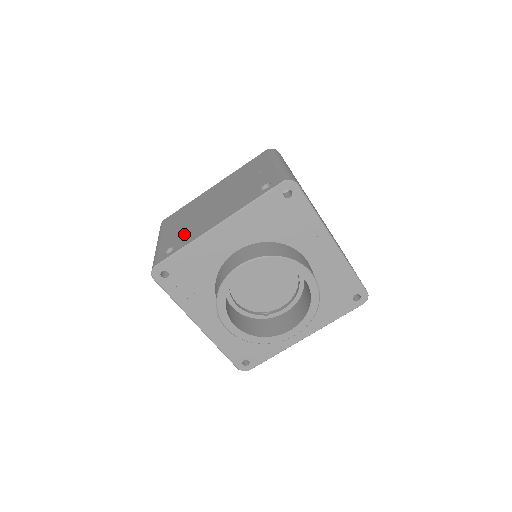
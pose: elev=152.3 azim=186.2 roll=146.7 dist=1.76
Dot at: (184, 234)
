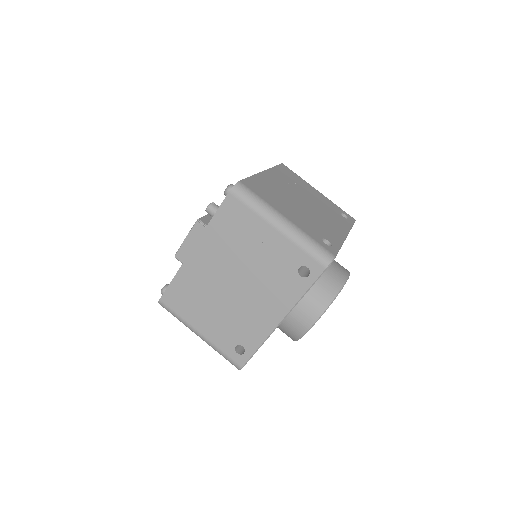
Dot at: (238, 330)
